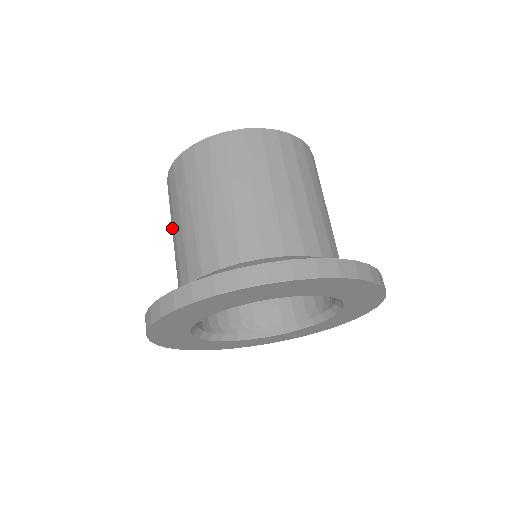
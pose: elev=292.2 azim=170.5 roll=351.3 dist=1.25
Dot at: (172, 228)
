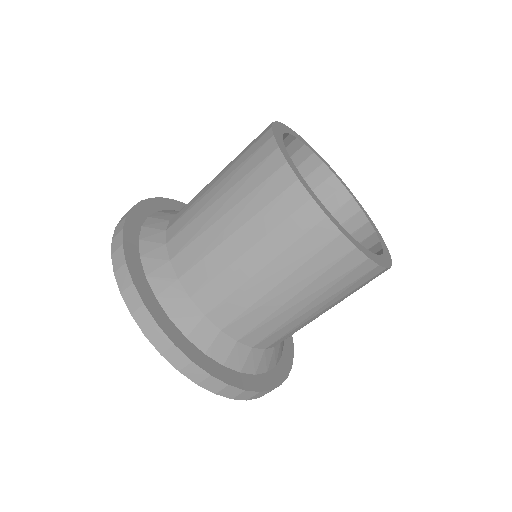
Dot at: occluded
